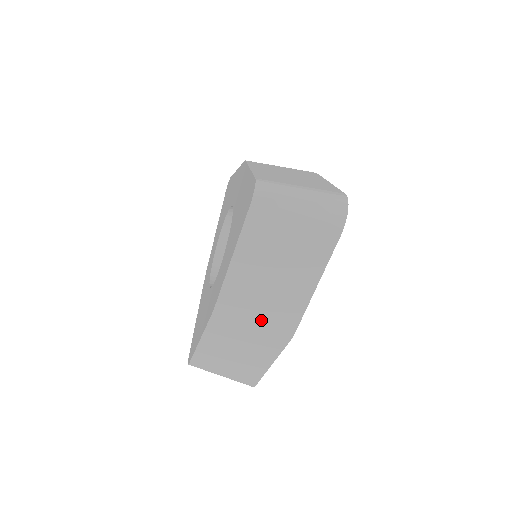
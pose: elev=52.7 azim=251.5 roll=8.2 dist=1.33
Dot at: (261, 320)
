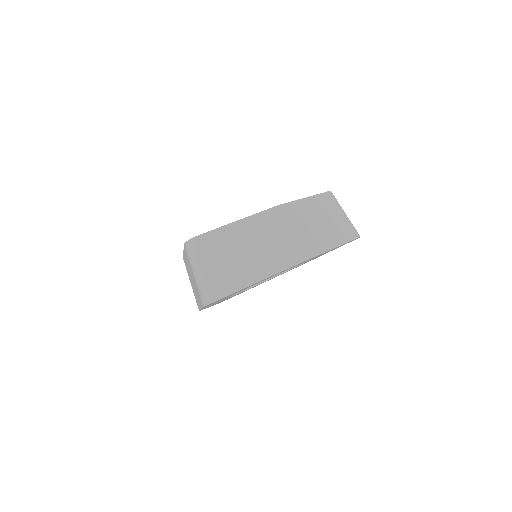
Dot at: (299, 234)
